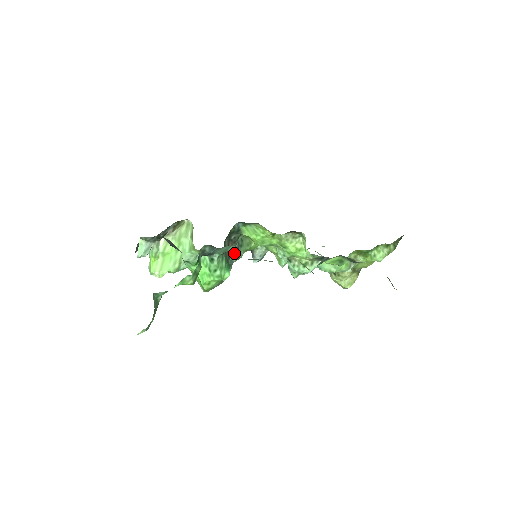
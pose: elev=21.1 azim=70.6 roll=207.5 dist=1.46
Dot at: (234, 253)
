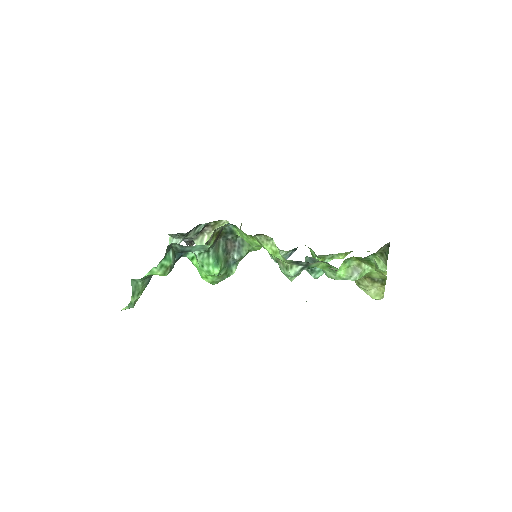
Dot at: (235, 252)
